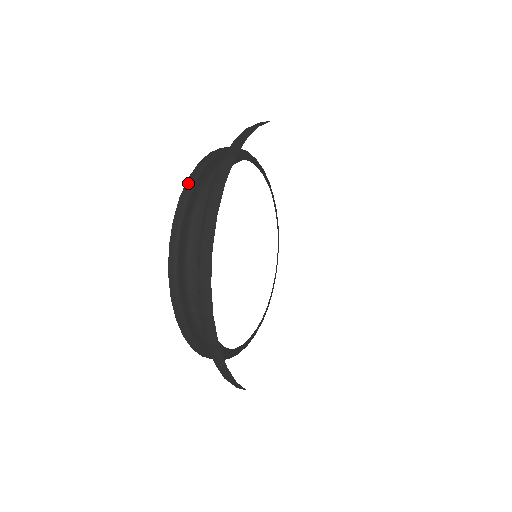
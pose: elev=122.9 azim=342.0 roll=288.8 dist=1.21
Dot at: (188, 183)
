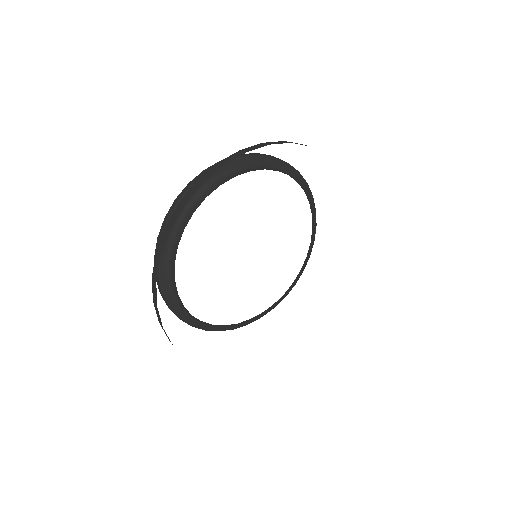
Dot at: occluded
